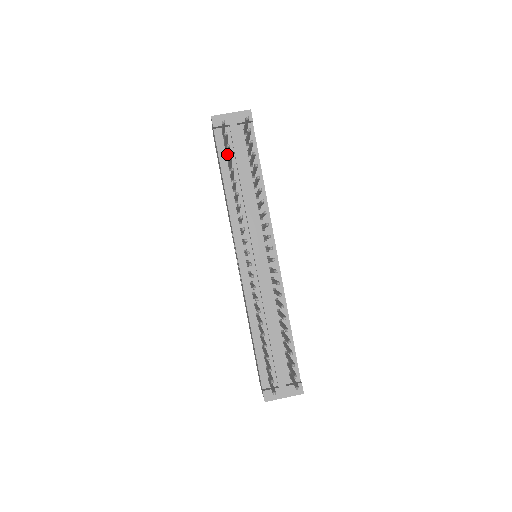
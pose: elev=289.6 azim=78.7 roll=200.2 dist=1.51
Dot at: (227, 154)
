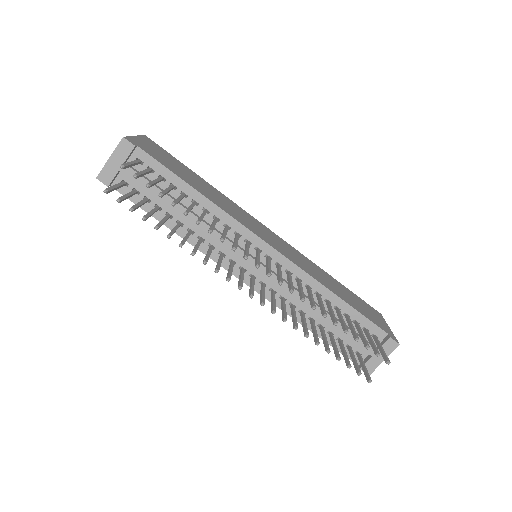
Dot at: occluded
